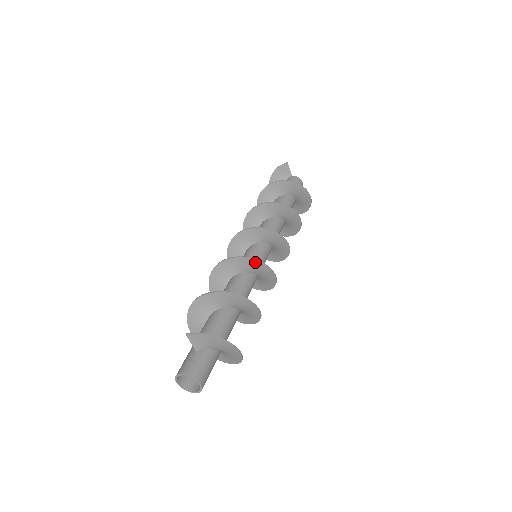
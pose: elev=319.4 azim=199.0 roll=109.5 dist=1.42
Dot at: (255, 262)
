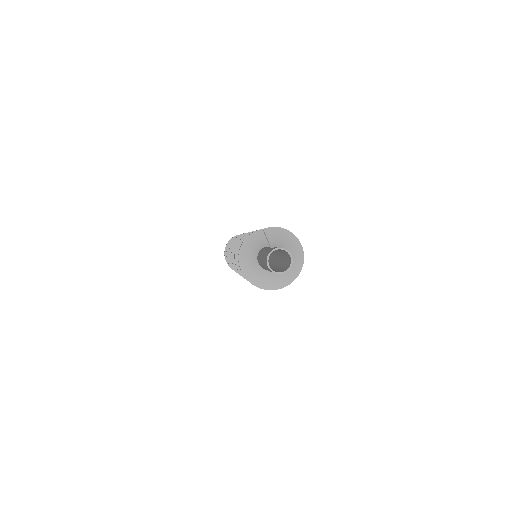
Dot at: occluded
